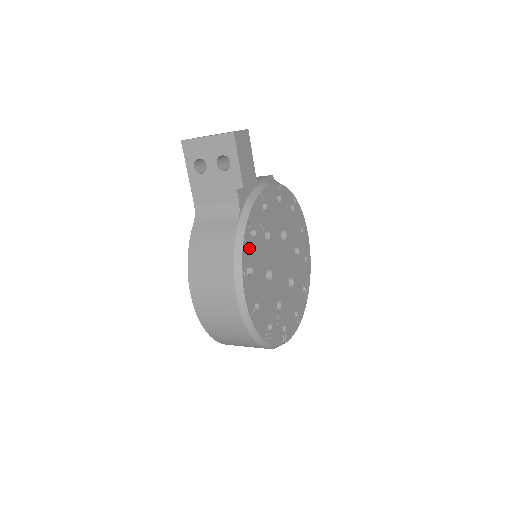
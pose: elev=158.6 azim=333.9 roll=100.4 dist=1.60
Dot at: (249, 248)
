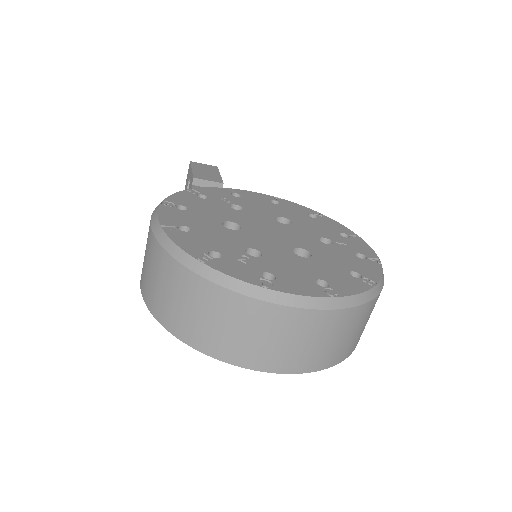
Dot at: (188, 199)
